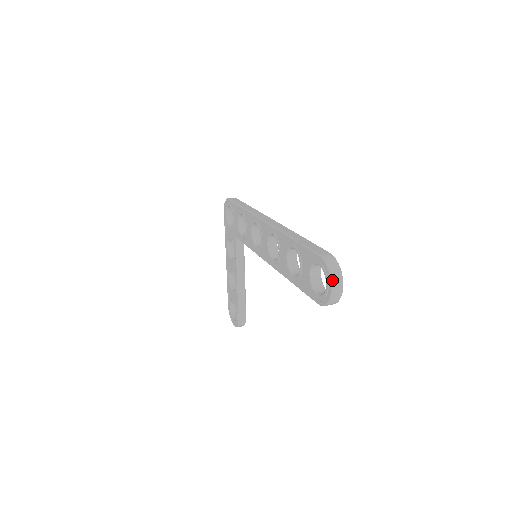
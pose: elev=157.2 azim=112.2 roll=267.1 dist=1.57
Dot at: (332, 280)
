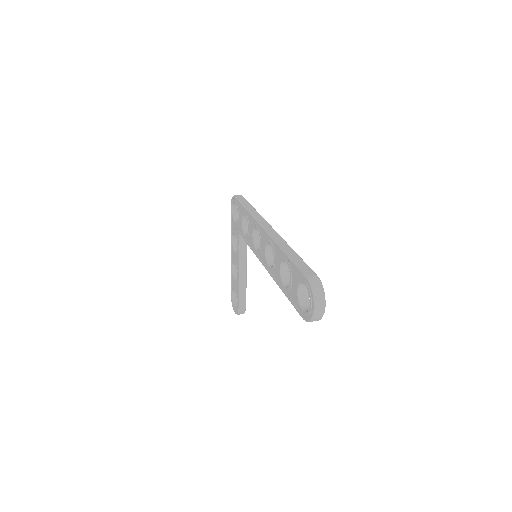
Dot at: (315, 302)
